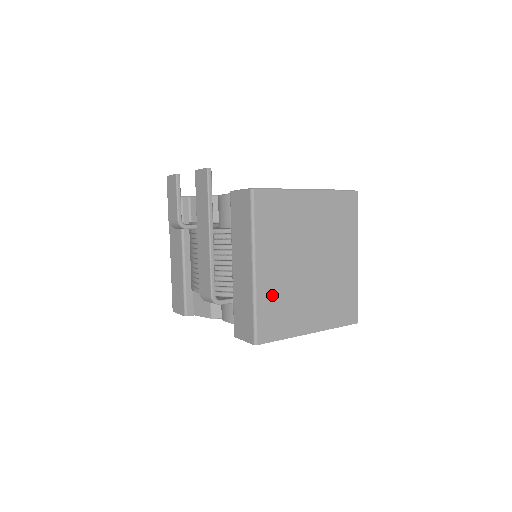
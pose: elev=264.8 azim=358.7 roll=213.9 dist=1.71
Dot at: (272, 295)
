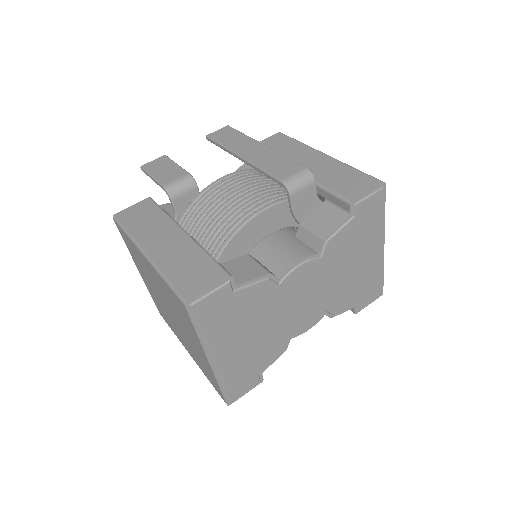
Dot at: occluded
